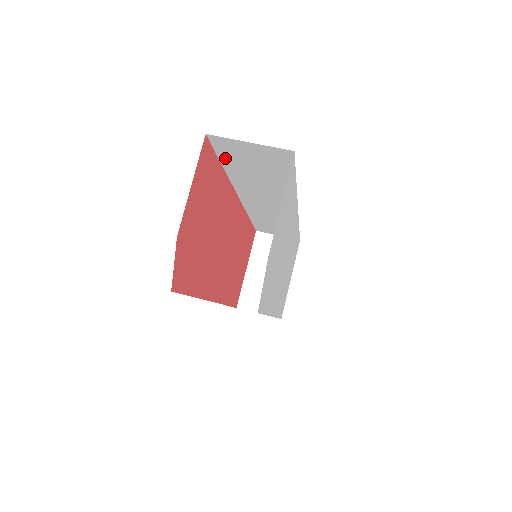
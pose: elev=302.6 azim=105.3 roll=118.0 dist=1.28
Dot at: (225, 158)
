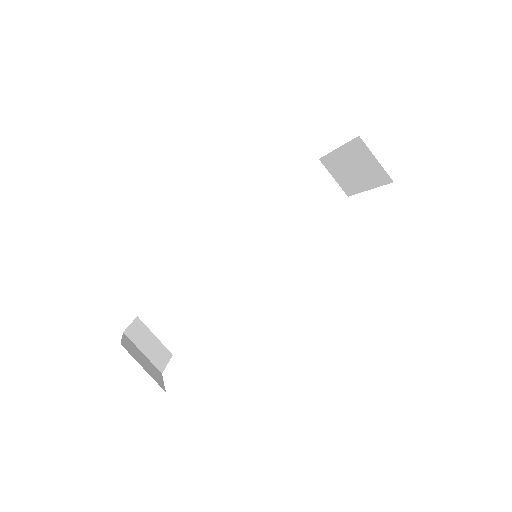
Dot at: occluded
